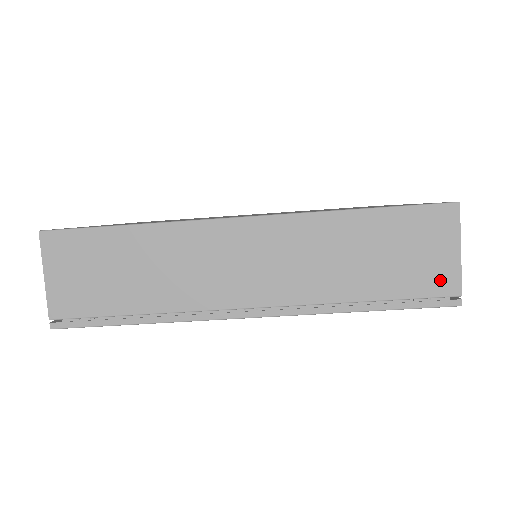
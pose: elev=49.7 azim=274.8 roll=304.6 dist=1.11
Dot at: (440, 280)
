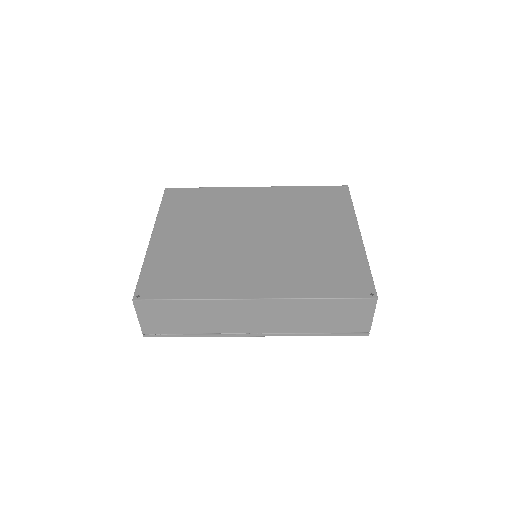
Dot at: (360, 327)
